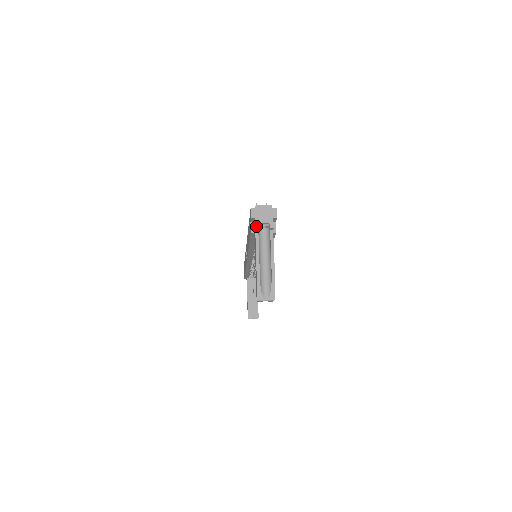
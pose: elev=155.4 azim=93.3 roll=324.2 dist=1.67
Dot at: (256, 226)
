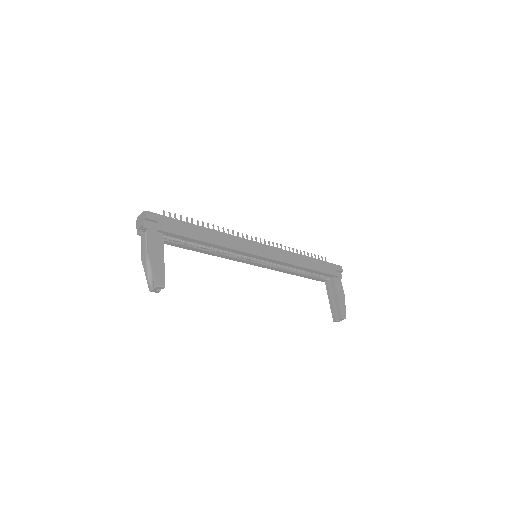
Dot at: (137, 233)
